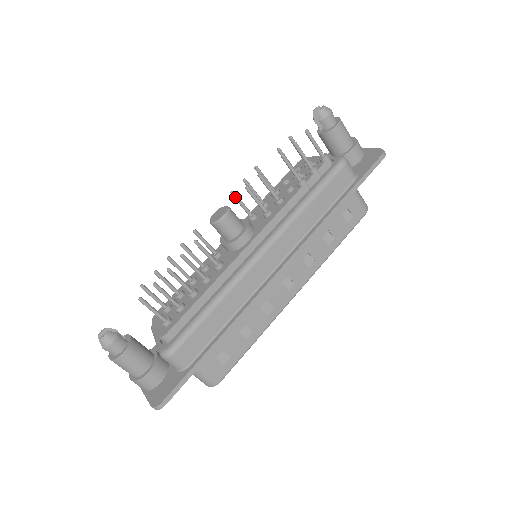
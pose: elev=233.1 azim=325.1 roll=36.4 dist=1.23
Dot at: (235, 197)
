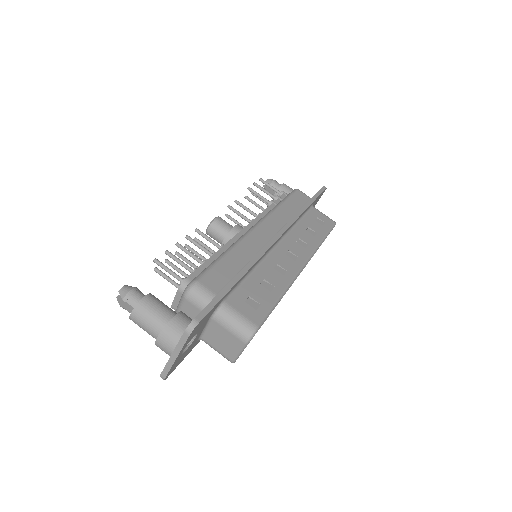
Dot at: occluded
